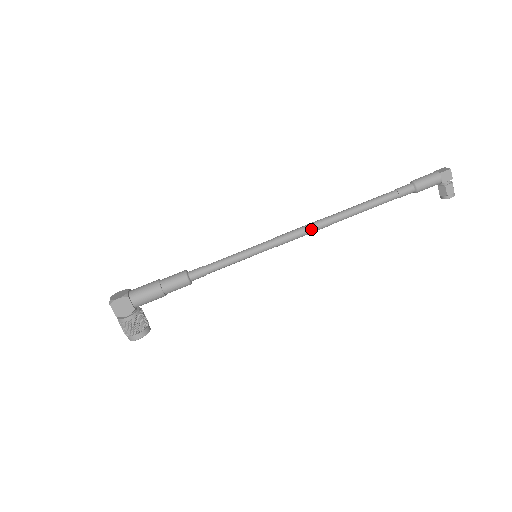
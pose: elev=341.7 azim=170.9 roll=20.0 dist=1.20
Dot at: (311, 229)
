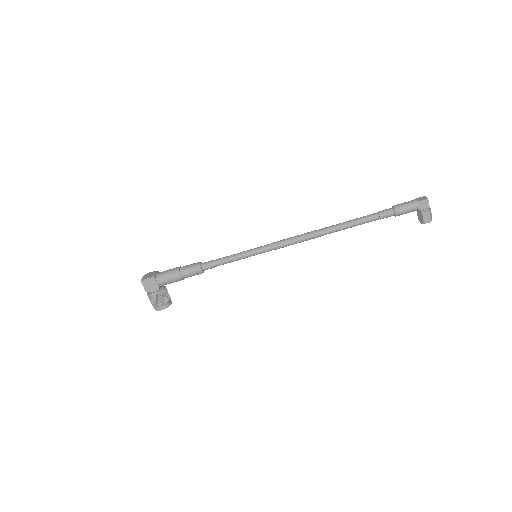
Dot at: (302, 239)
